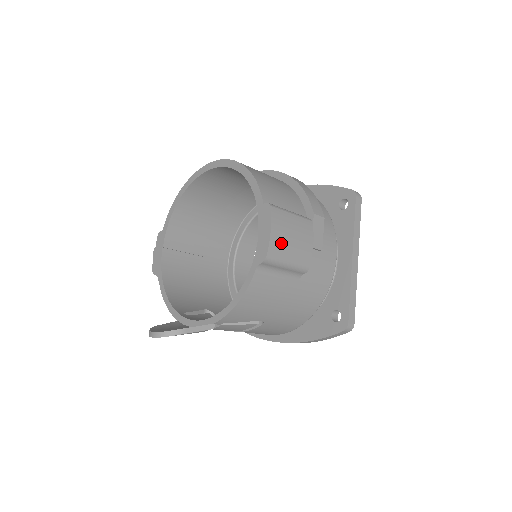
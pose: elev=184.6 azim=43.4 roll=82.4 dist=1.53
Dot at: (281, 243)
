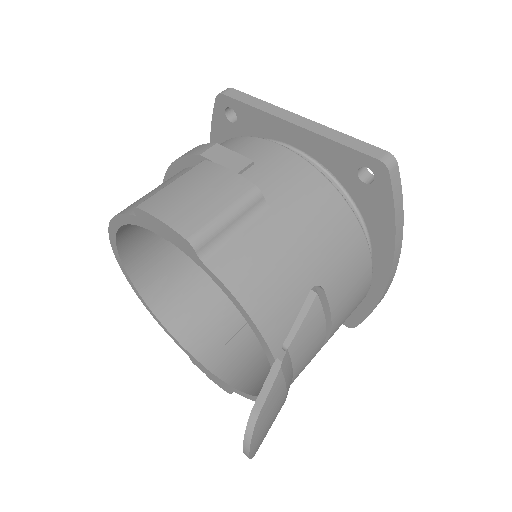
Dot at: (188, 213)
